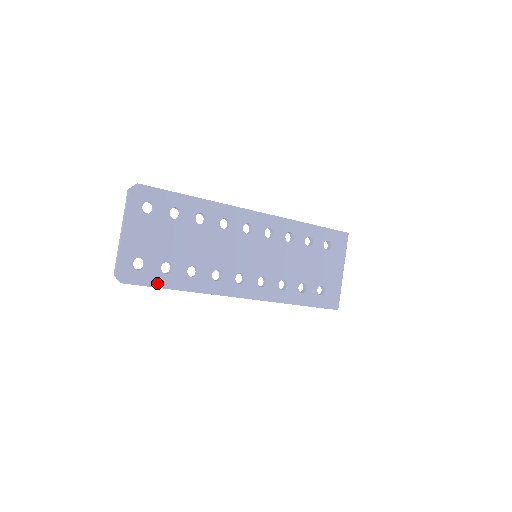
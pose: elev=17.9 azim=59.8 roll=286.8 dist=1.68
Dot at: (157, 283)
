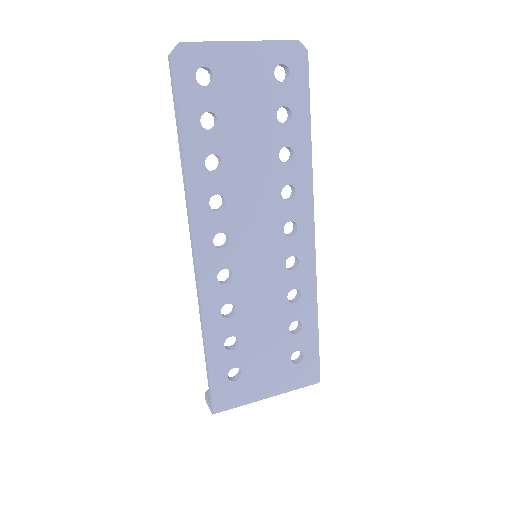
Dot at: (184, 111)
